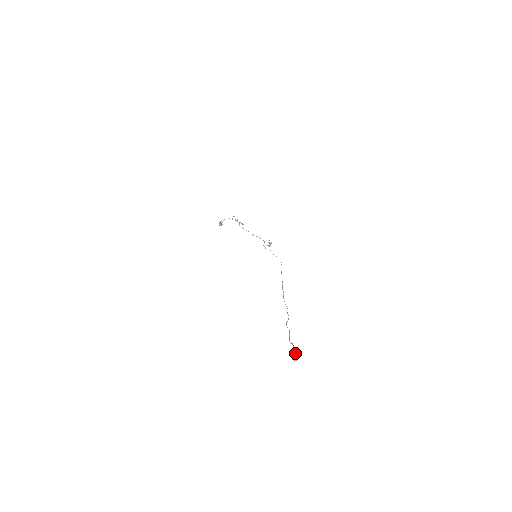
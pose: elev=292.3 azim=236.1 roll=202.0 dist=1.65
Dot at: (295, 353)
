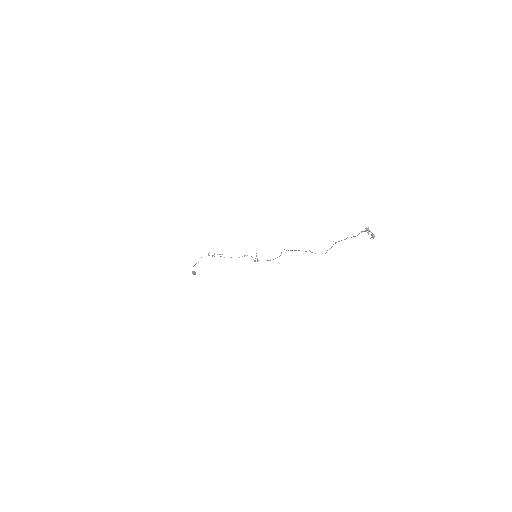
Dot at: (370, 231)
